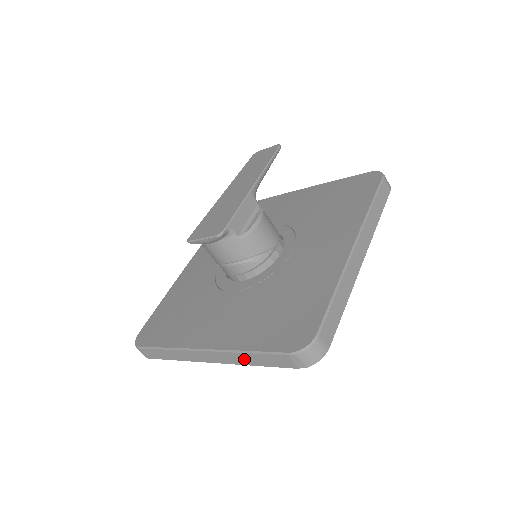
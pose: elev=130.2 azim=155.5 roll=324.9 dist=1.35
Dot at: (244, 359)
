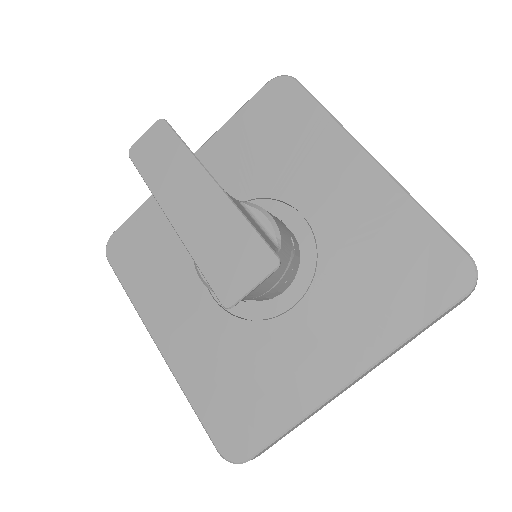
Dot at: occluded
